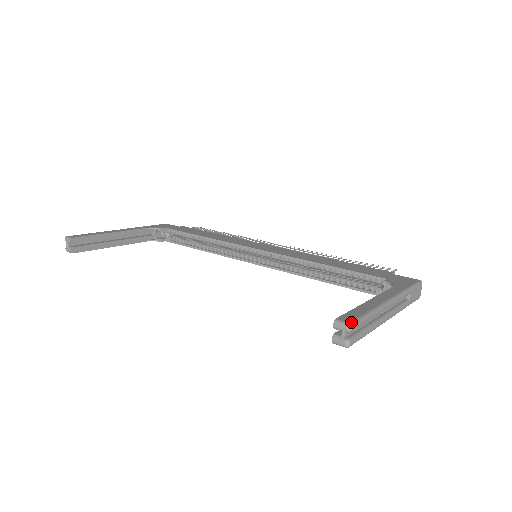
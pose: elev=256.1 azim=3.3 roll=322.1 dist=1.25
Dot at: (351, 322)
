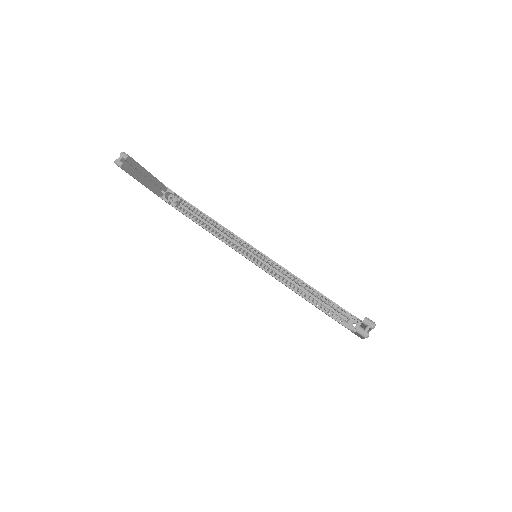
Dot at: occluded
